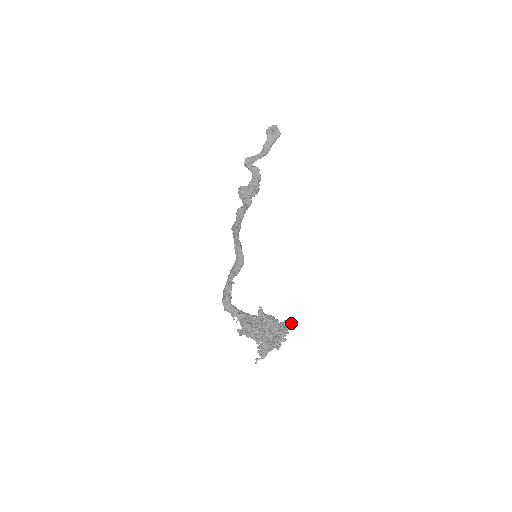
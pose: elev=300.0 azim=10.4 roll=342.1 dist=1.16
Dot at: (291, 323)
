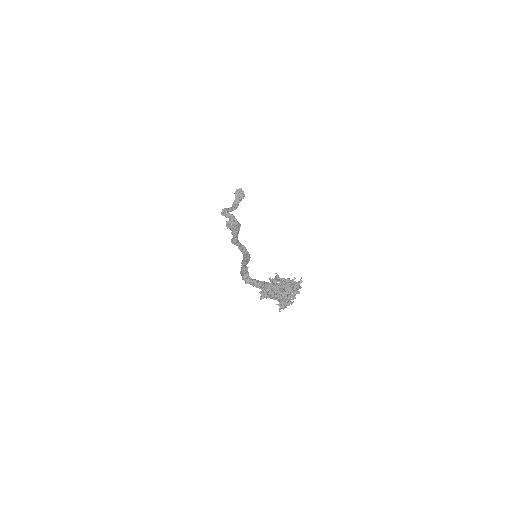
Dot at: (301, 282)
